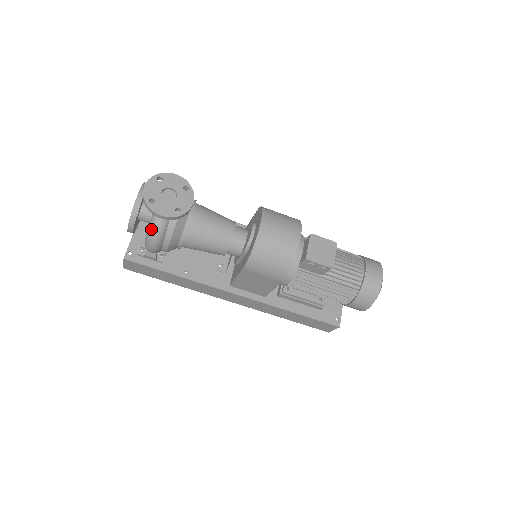
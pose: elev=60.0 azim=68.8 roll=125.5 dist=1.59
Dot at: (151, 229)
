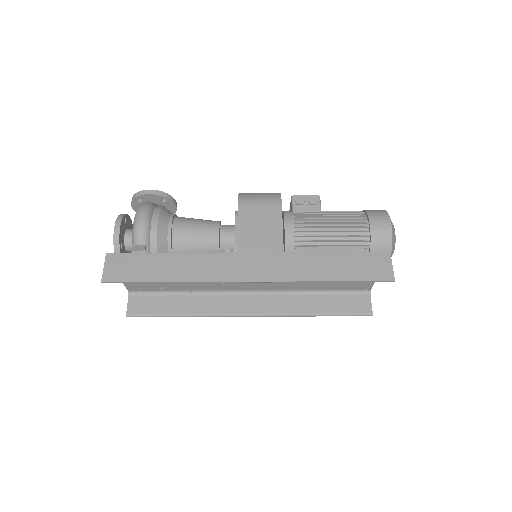
Dot at: (140, 205)
